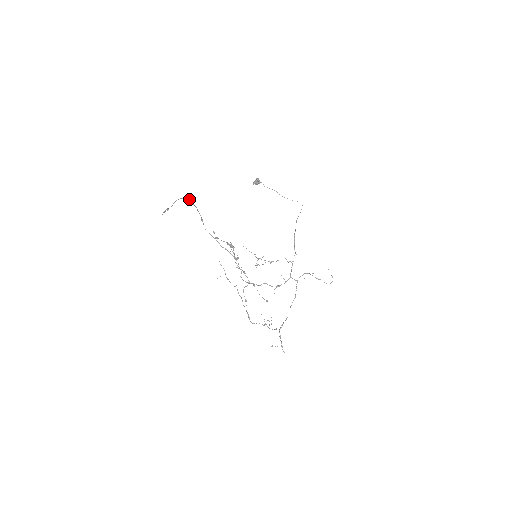
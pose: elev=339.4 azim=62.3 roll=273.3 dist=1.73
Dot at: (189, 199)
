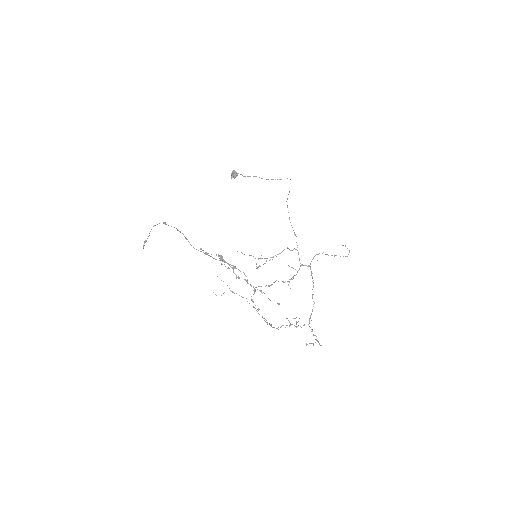
Dot at: (164, 222)
